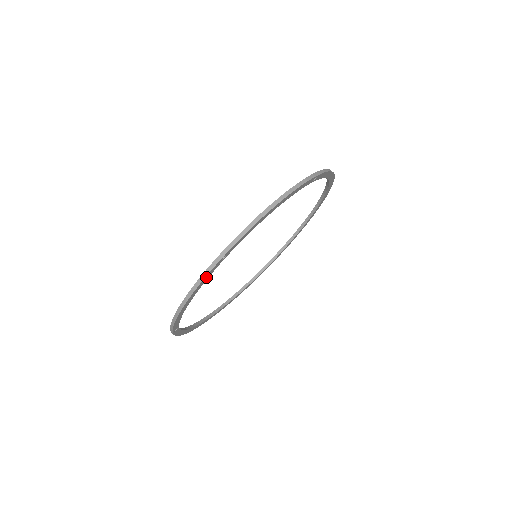
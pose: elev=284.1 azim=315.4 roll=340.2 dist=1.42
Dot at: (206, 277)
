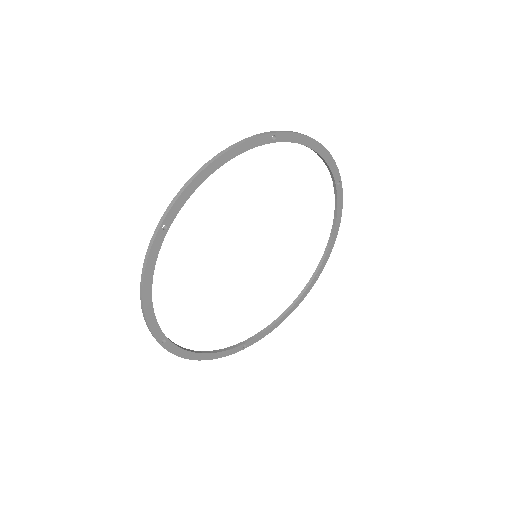
Dot at: (152, 254)
